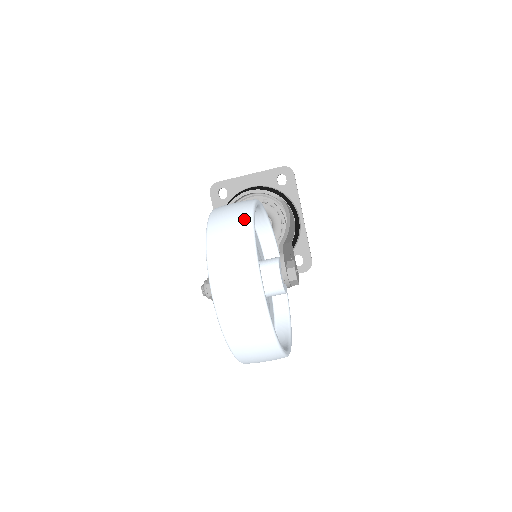
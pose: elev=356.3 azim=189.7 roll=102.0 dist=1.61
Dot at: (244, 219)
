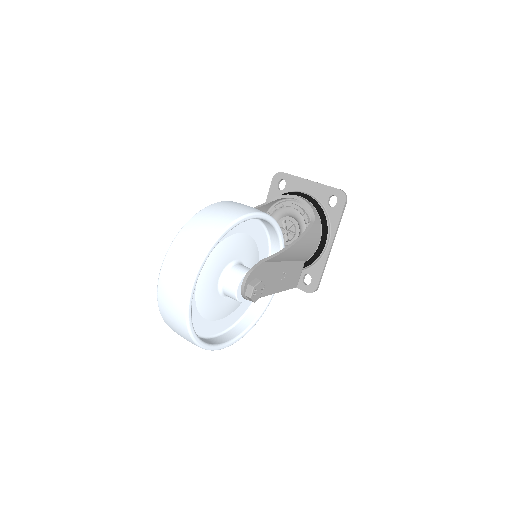
Dot at: (218, 226)
